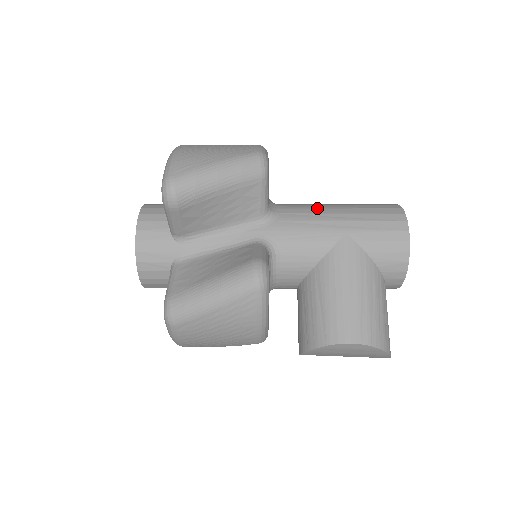
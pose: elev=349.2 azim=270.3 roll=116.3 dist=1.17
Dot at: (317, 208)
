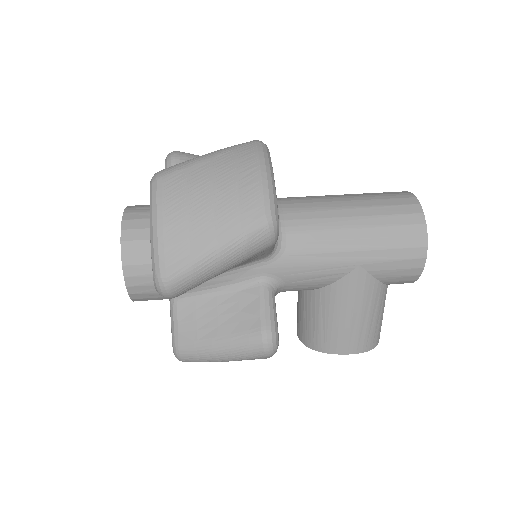
Dot at: (329, 230)
